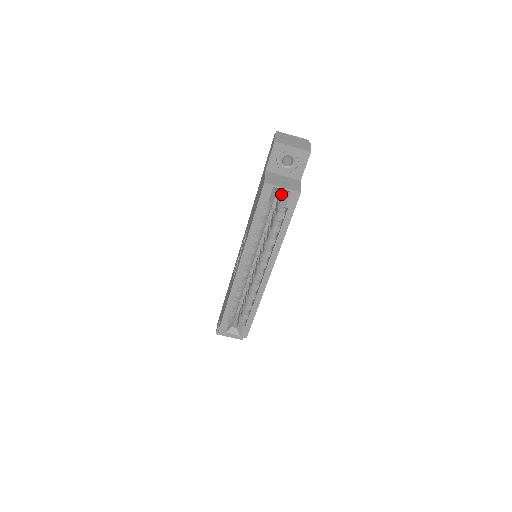
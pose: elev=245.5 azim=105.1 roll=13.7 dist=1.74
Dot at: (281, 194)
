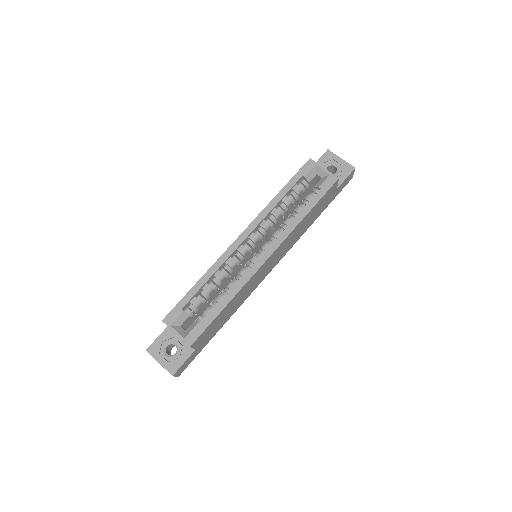
Dot at: occluded
